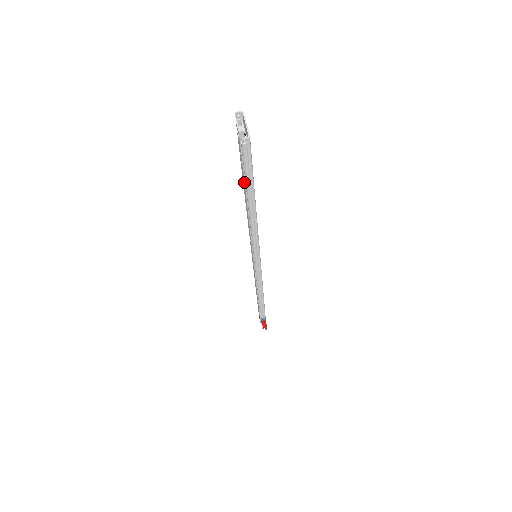
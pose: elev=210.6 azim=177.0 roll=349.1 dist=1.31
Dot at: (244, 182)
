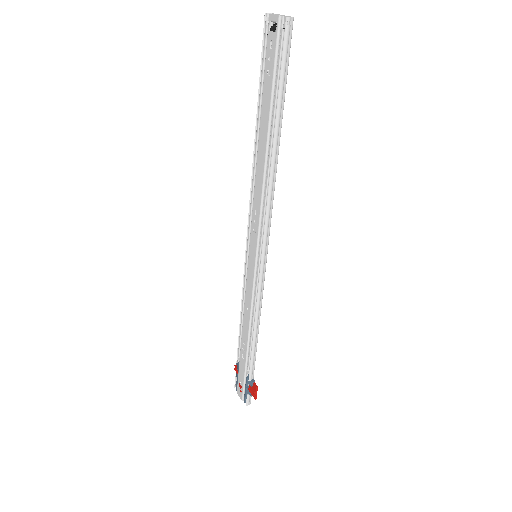
Dot at: (270, 104)
